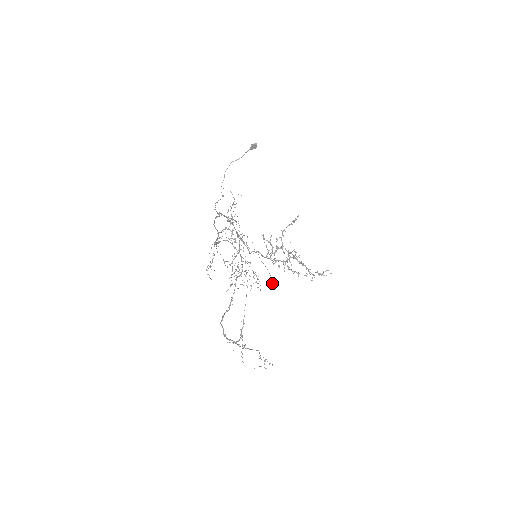
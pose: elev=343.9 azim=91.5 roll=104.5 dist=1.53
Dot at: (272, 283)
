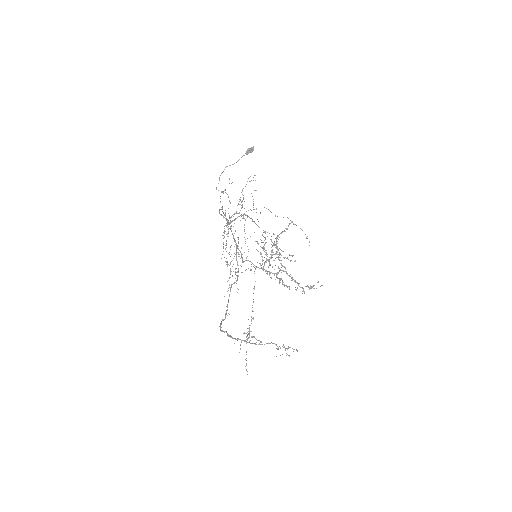
Dot at: occluded
